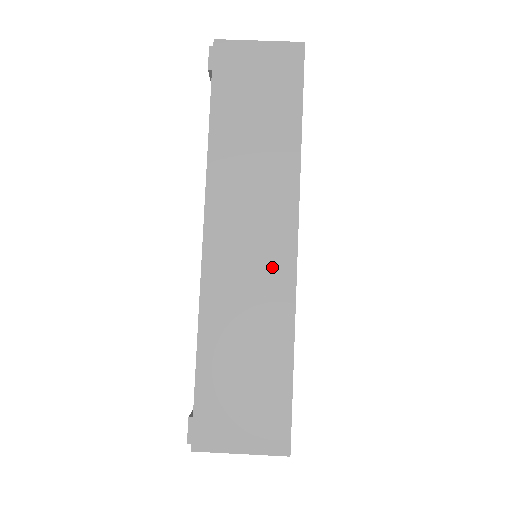
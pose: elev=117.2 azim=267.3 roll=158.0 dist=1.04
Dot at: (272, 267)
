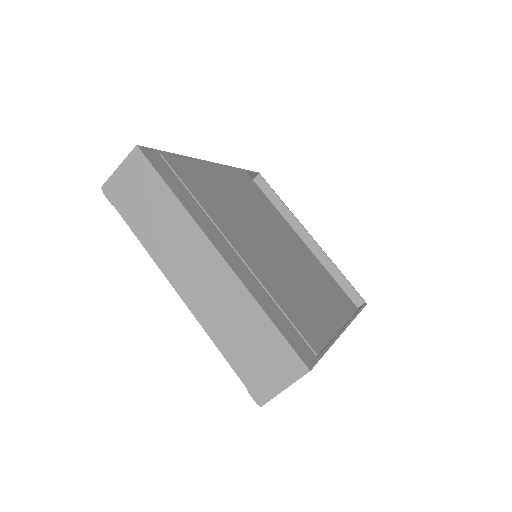
Dot at: (218, 277)
